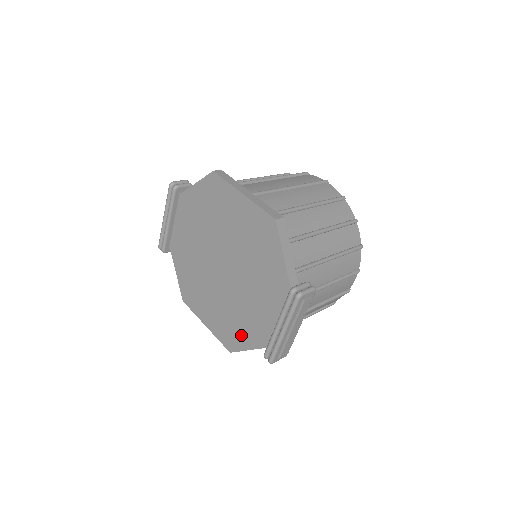
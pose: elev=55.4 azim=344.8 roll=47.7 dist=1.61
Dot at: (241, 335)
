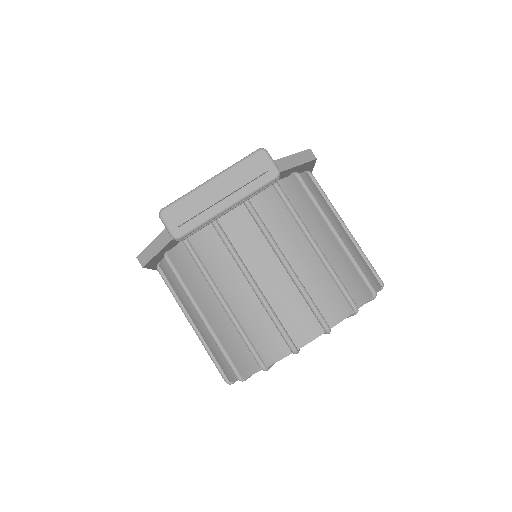
Dot at: occluded
